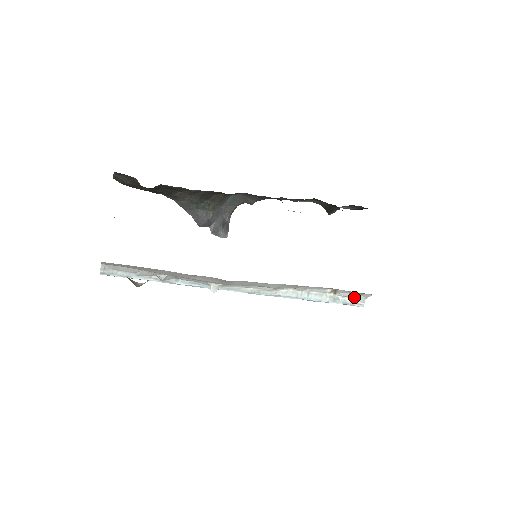
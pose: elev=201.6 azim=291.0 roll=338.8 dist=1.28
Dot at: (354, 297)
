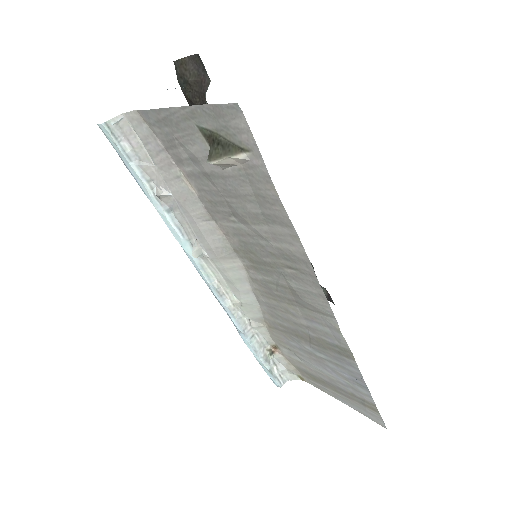
Dot at: (282, 371)
